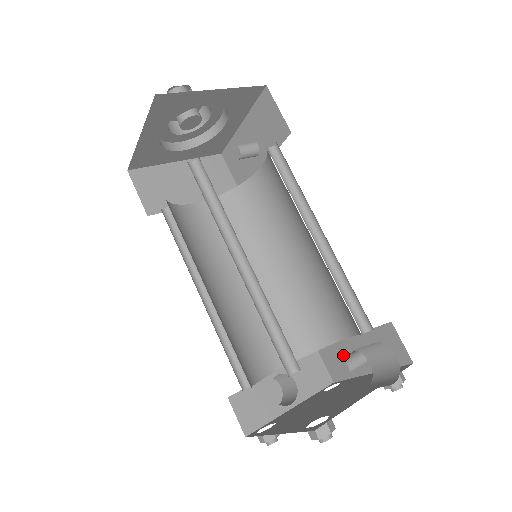
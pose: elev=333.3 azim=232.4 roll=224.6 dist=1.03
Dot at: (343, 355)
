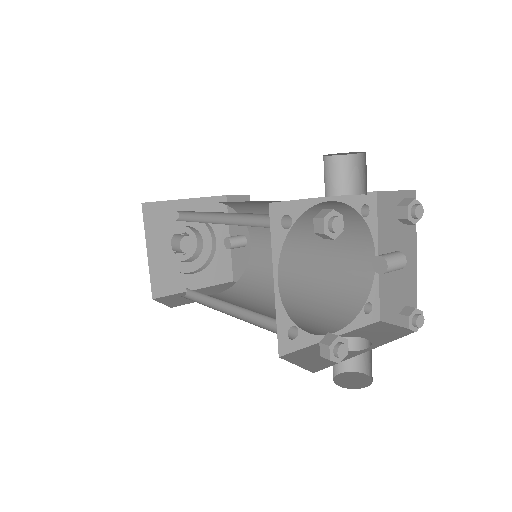
Dot at: (392, 285)
